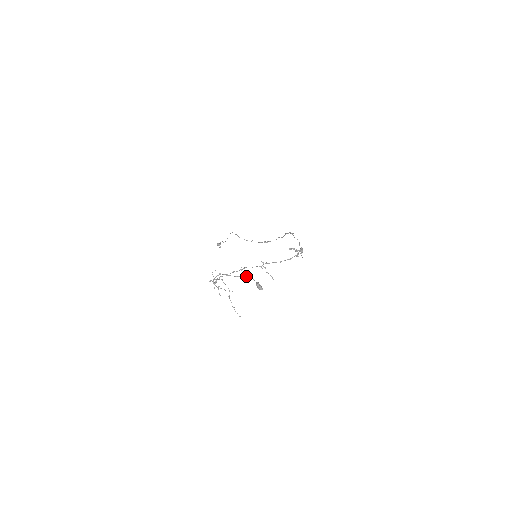
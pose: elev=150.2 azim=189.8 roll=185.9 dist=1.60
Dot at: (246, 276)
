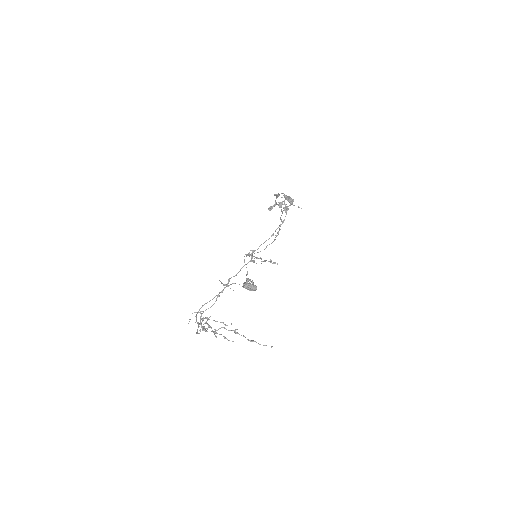
Dot at: occluded
